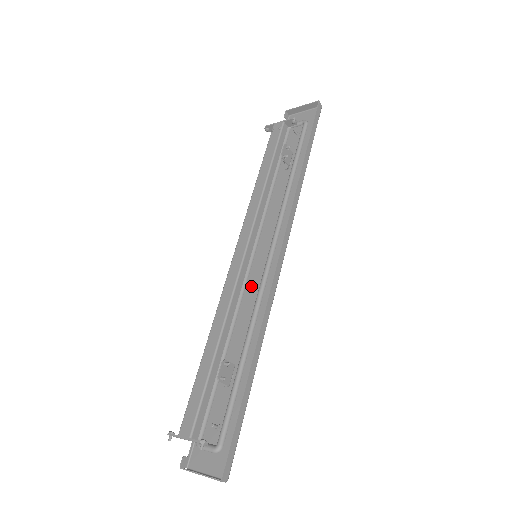
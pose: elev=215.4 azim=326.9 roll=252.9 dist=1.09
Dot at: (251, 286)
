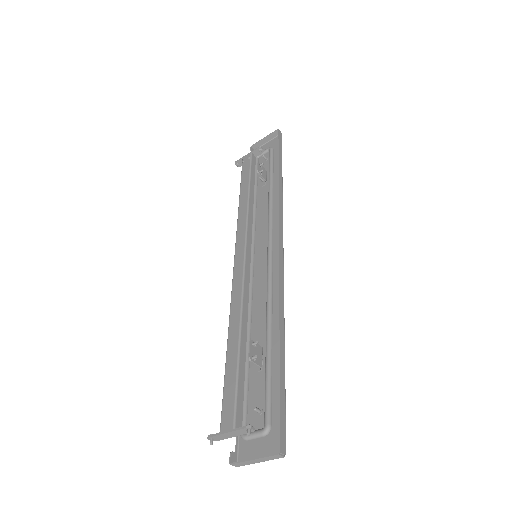
Dot at: (258, 281)
